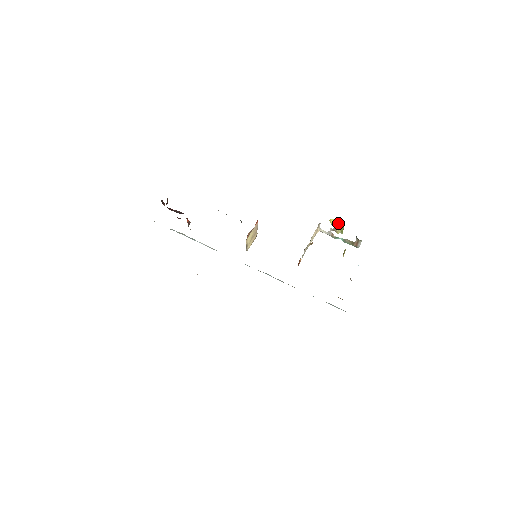
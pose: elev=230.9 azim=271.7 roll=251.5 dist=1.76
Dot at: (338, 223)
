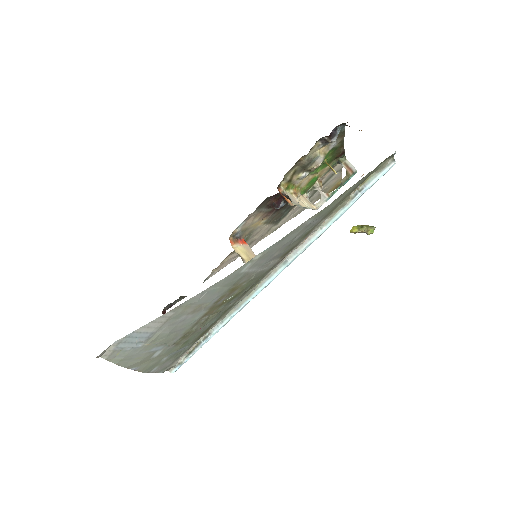
Dot at: (361, 227)
